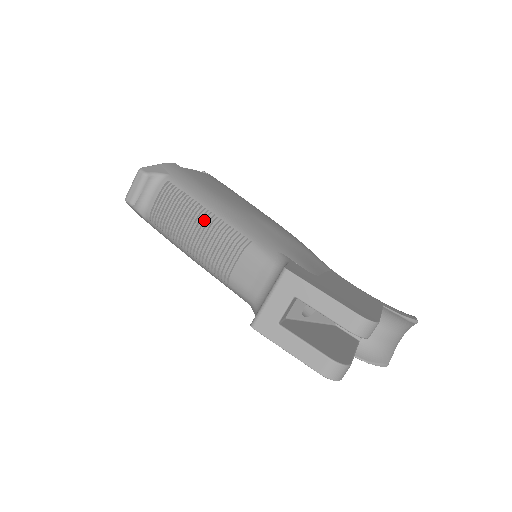
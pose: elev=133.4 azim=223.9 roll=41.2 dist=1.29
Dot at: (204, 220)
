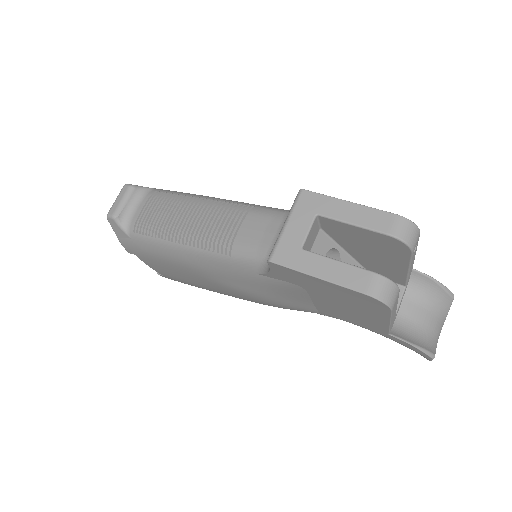
Dot at: (198, 206)
